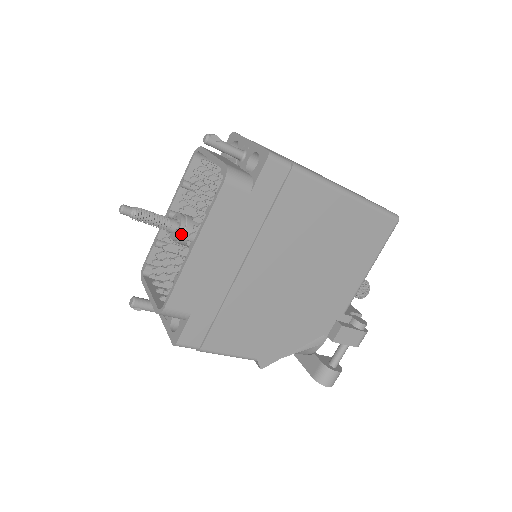
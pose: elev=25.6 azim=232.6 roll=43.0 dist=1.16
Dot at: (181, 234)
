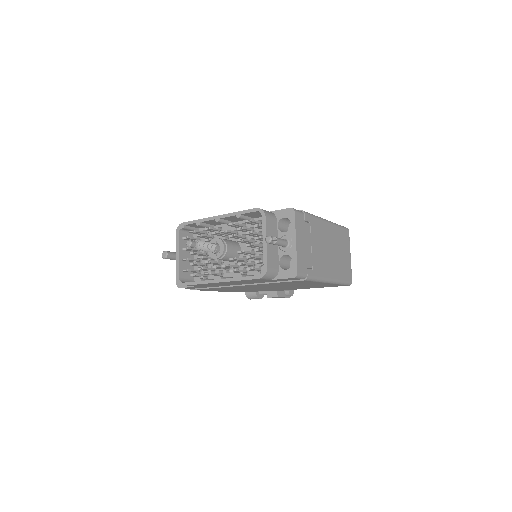
Dot at: (217, 258)
